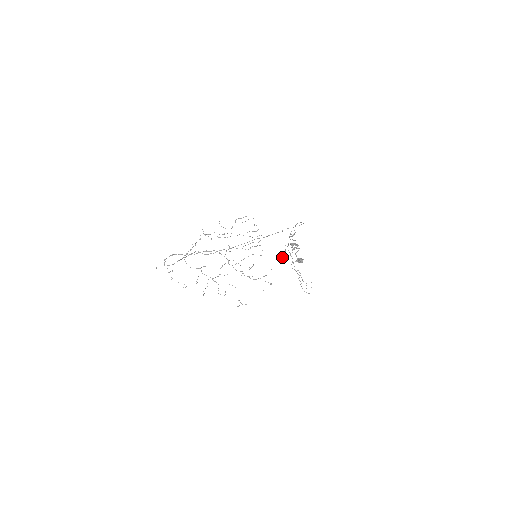
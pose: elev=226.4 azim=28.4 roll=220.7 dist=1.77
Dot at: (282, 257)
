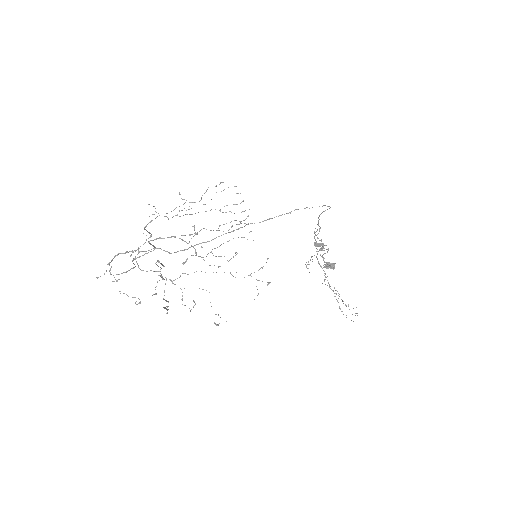
Dot at: occluded
